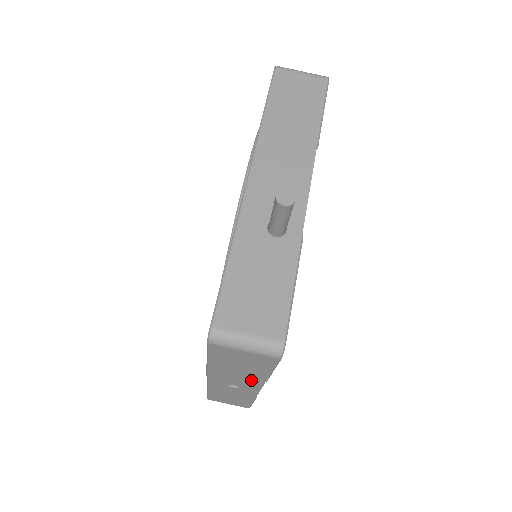
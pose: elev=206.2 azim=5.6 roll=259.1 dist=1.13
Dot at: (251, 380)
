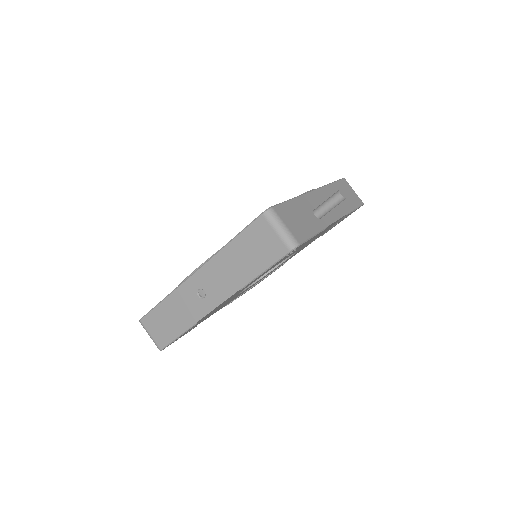
Dot at: (230, 284)
